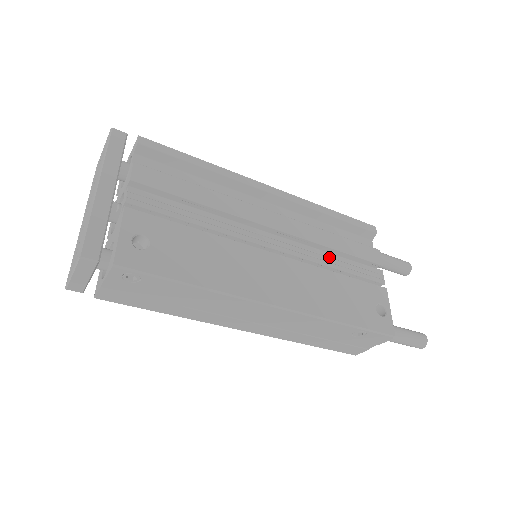
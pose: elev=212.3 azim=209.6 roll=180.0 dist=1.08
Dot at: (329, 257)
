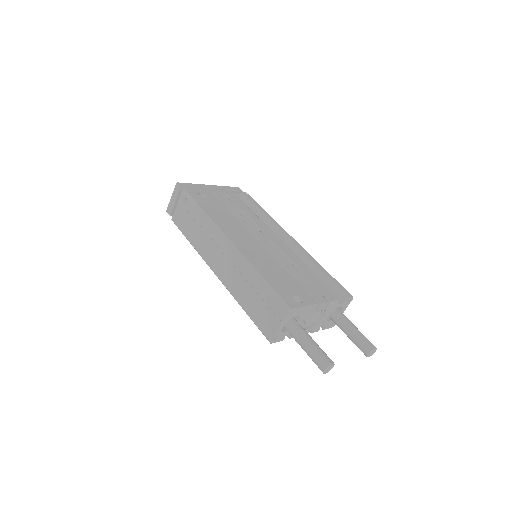
Dot at: (293, 269)
